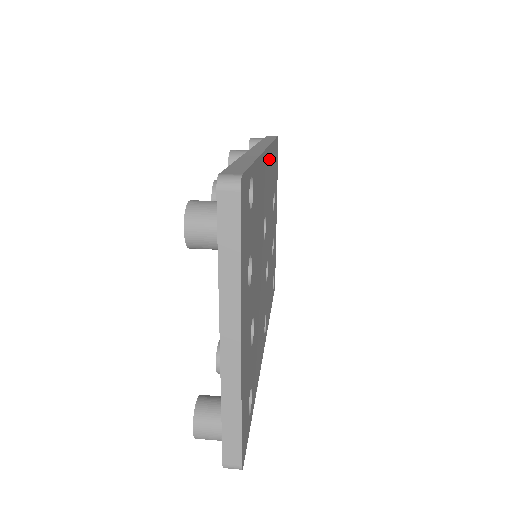
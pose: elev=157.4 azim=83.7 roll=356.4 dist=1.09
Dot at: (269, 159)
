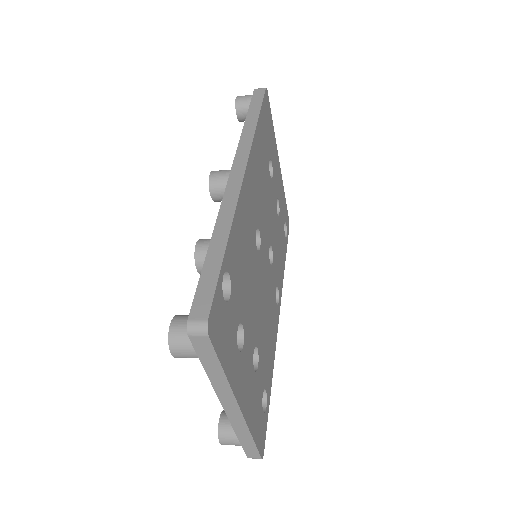
Dot at: (252, 163)
